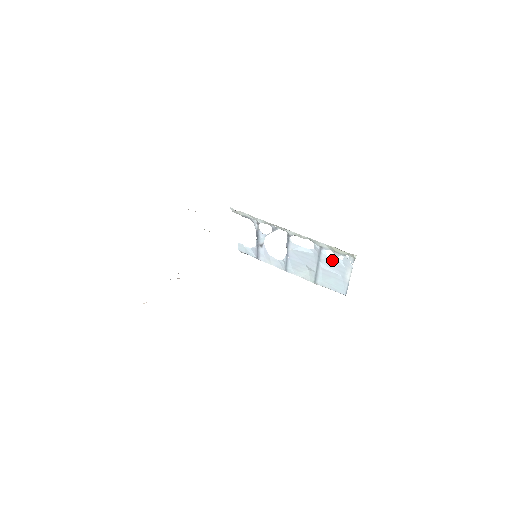
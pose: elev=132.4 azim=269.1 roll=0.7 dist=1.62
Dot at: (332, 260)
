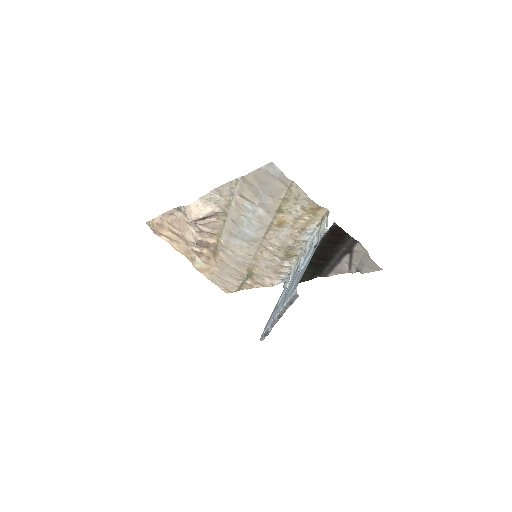
Dot at: occluded
